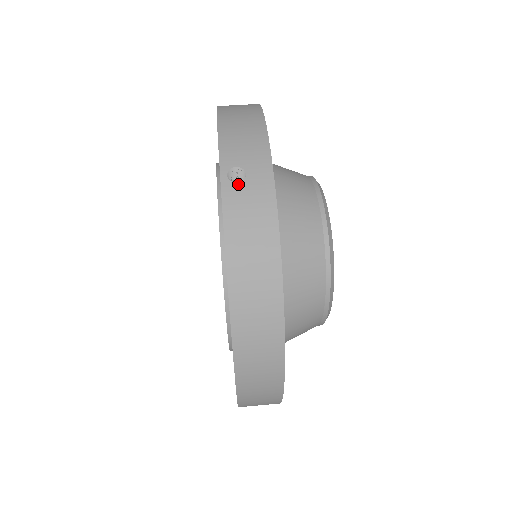
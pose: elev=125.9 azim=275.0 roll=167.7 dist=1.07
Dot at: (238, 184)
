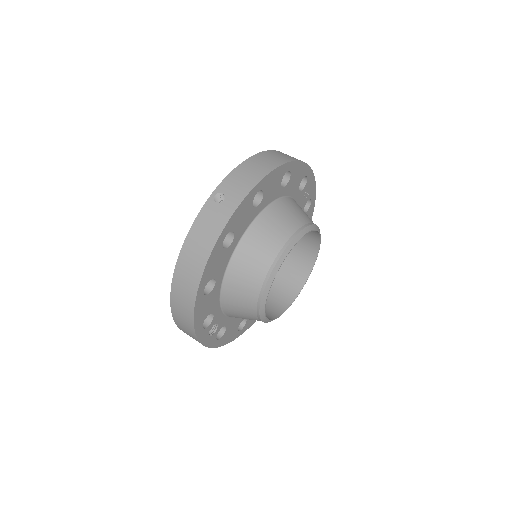
Dot at: (216, 203)
